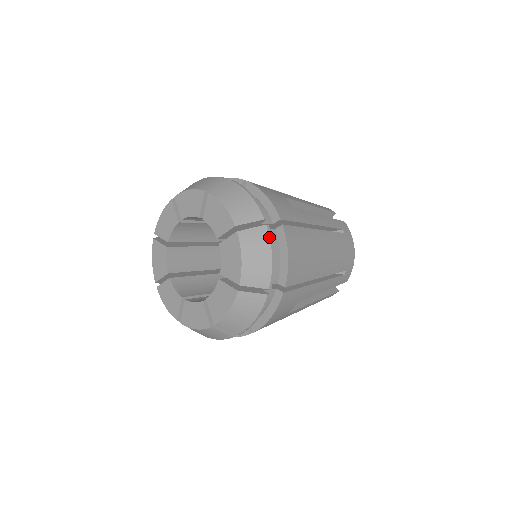
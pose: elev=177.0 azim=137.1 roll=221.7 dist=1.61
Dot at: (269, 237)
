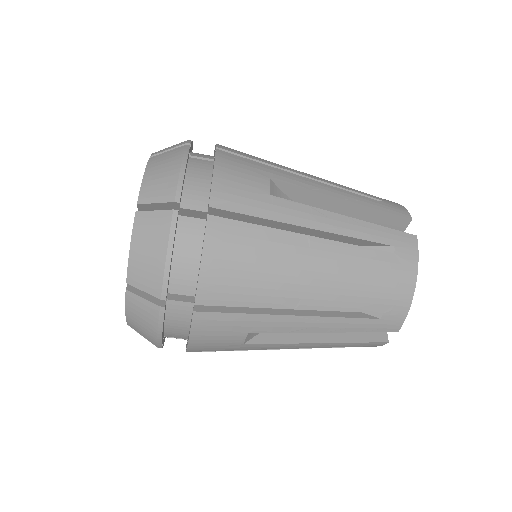
Dot at: occluded
